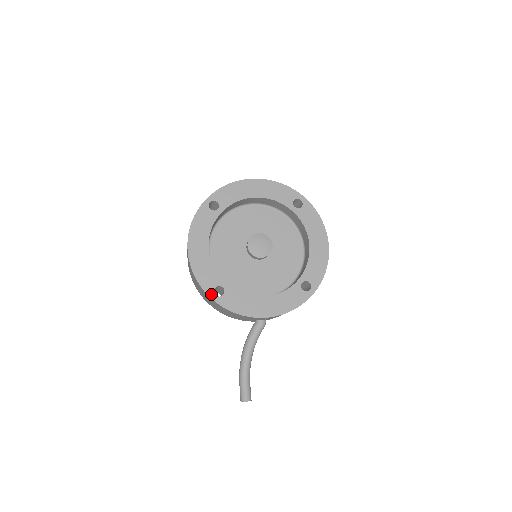
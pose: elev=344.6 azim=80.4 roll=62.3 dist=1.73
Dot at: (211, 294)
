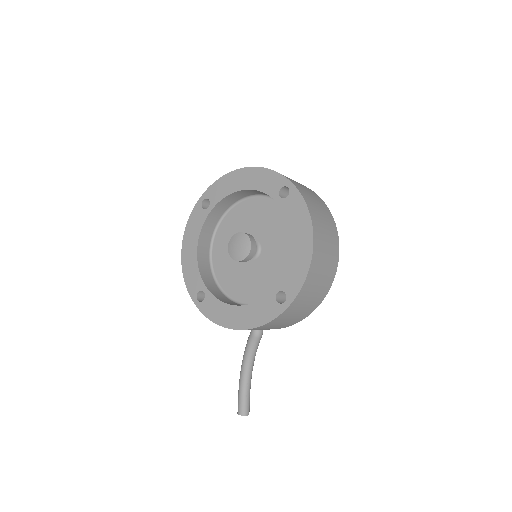
Dot at: (194, 298)
